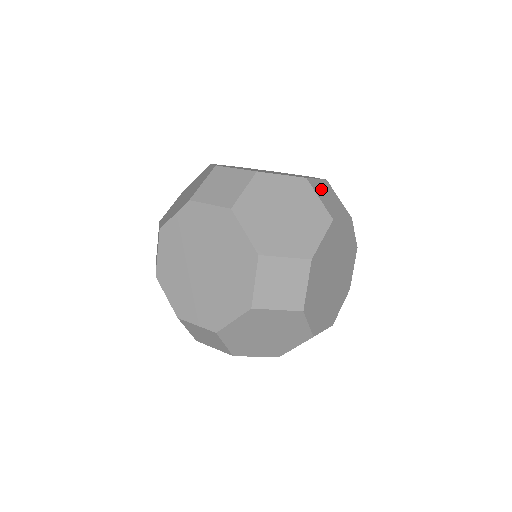
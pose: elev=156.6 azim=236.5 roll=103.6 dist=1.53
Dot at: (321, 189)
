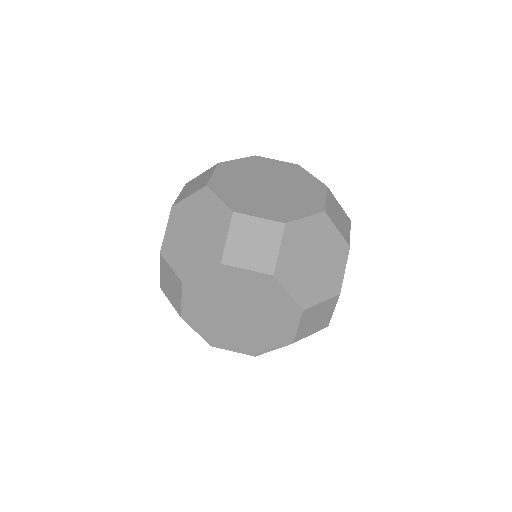
Dot at: (332, 211)
